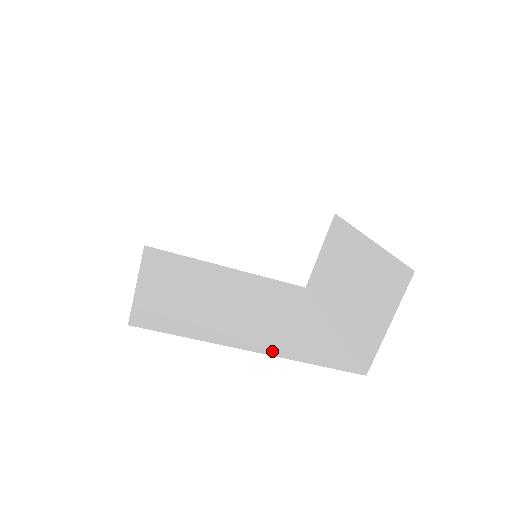
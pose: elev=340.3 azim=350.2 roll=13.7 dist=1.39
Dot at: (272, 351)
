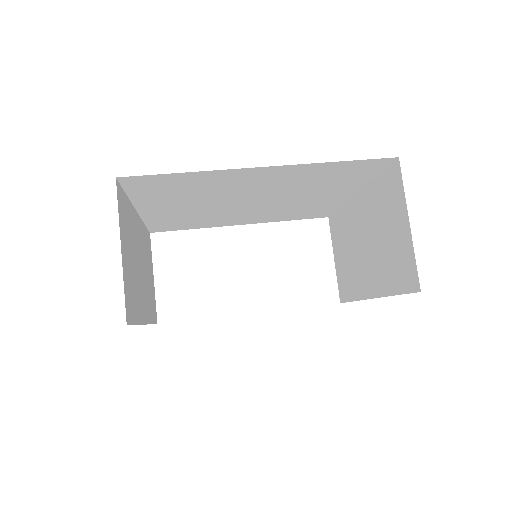
Dot at: occluded
